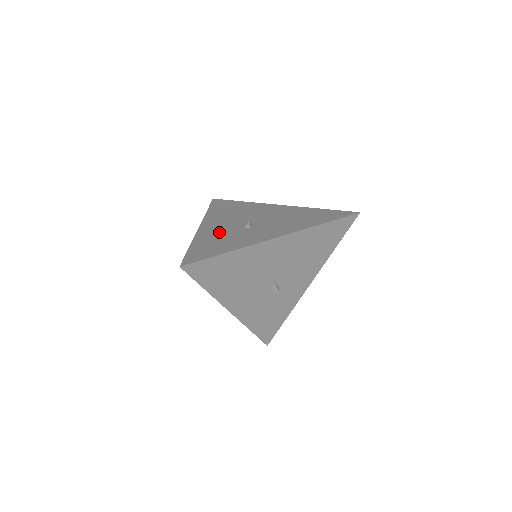
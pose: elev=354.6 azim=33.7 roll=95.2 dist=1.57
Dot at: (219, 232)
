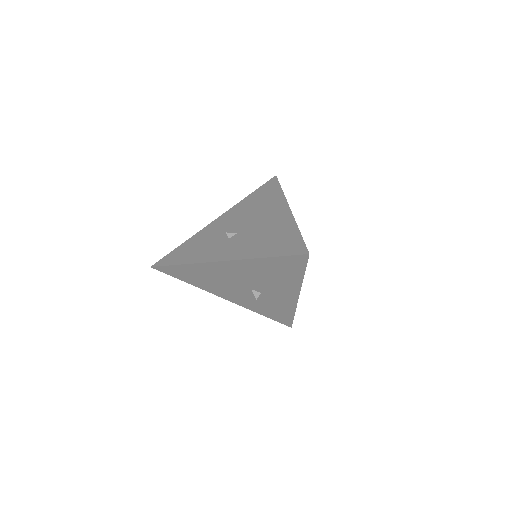
Dot at: (212, 233)
